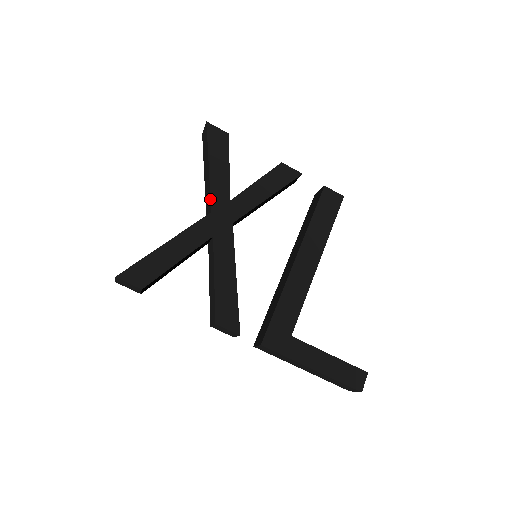
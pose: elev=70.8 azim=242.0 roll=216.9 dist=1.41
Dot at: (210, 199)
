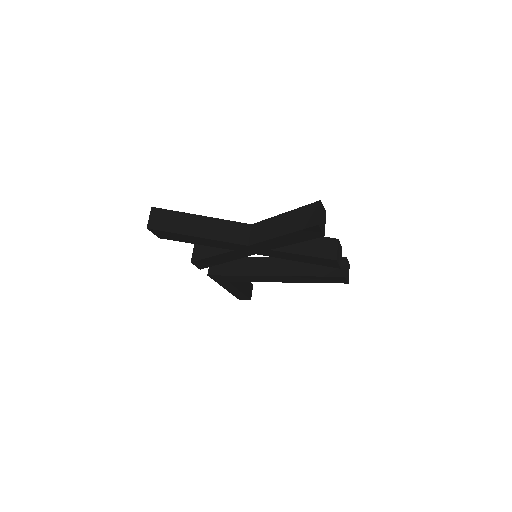
Dot at: (256, 243)
